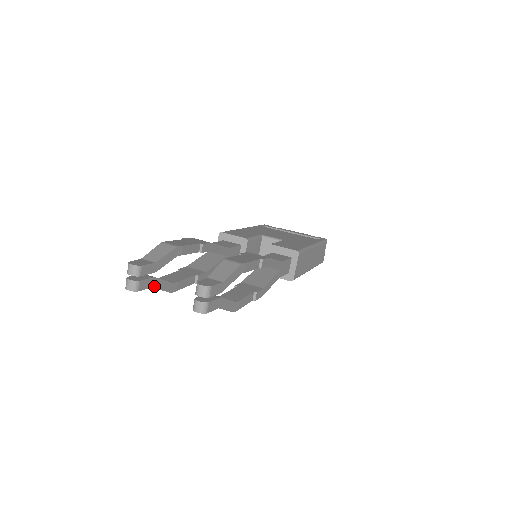
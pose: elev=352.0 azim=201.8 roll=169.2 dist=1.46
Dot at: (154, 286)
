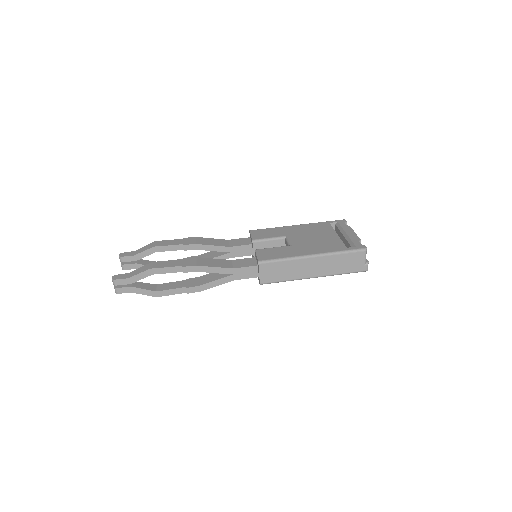
Dot at: occluded
